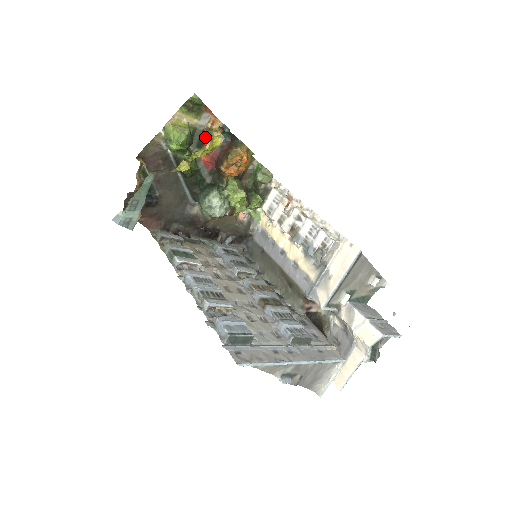
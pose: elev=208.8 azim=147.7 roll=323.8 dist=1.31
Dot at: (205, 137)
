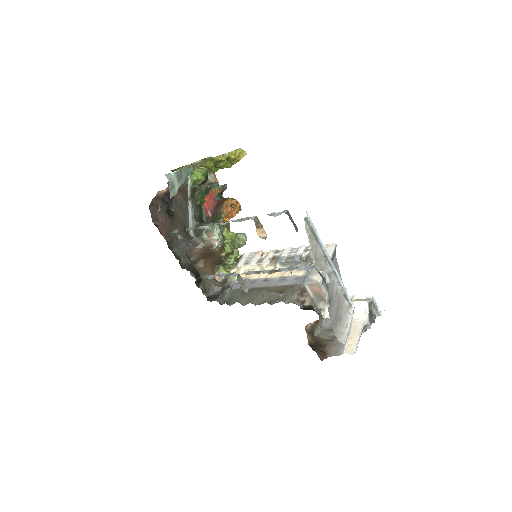
Dot at: (210, 188)
